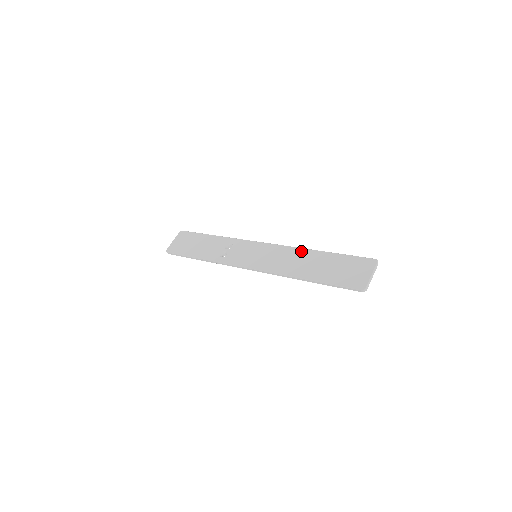
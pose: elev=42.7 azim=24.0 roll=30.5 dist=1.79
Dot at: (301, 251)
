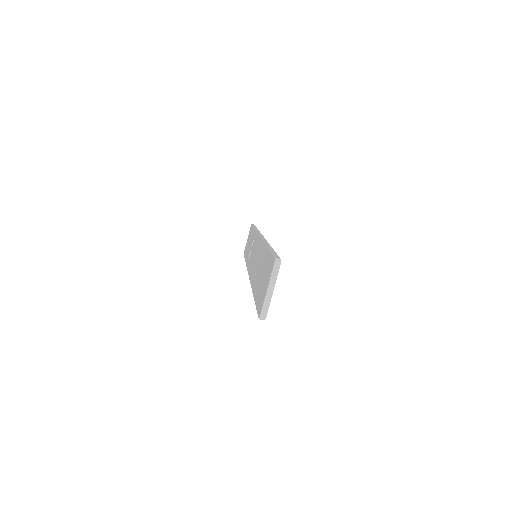
Dot at: (262, 247)
